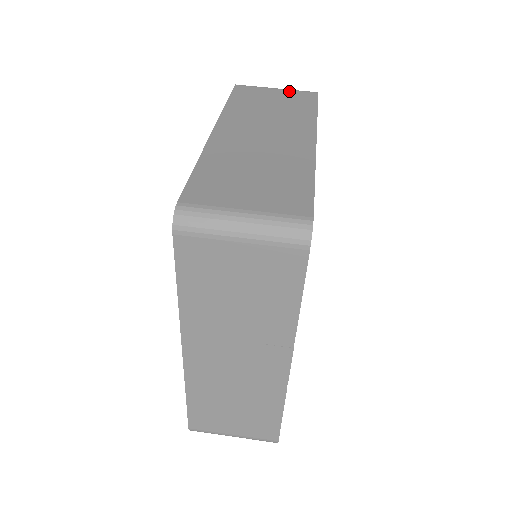
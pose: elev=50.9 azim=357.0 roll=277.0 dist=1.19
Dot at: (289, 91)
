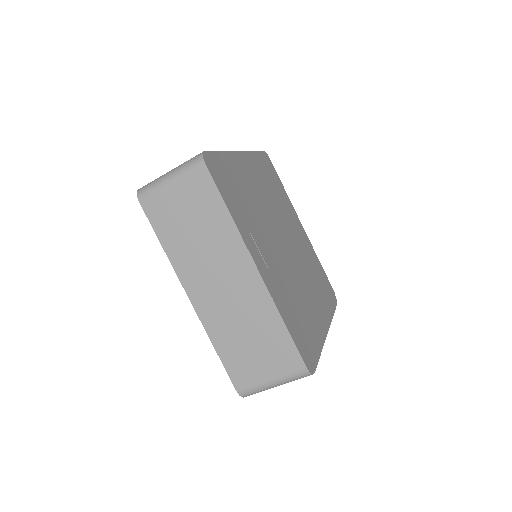
Dot at: occluded
